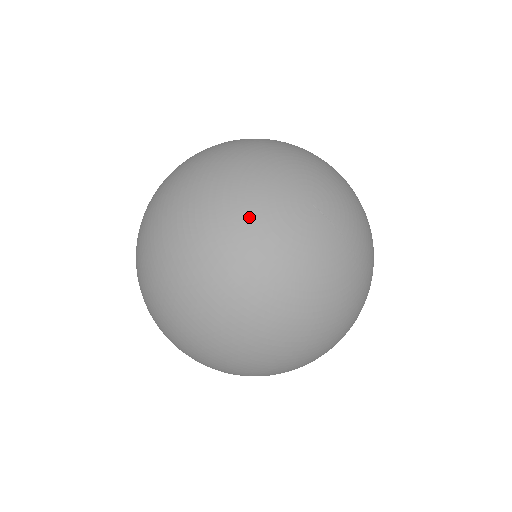
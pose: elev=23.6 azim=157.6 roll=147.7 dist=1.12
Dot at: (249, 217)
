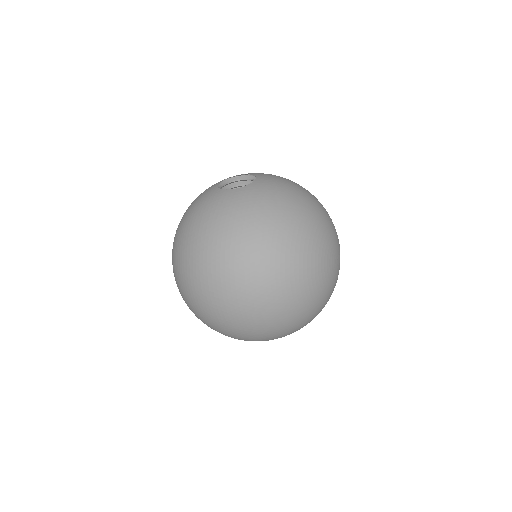
Dot at: (325, 299)
